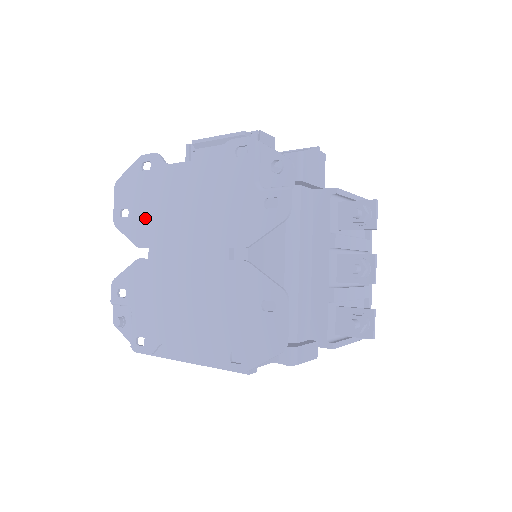
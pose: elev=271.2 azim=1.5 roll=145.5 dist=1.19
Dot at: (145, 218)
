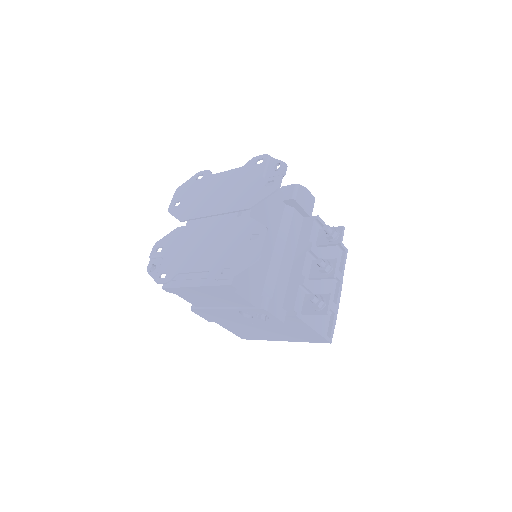
Dot at: (190, 204)
